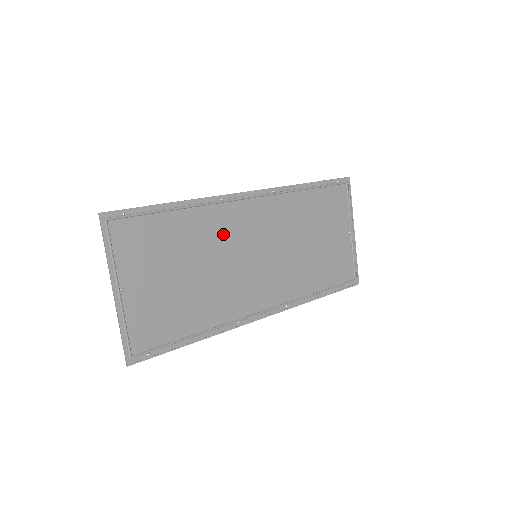
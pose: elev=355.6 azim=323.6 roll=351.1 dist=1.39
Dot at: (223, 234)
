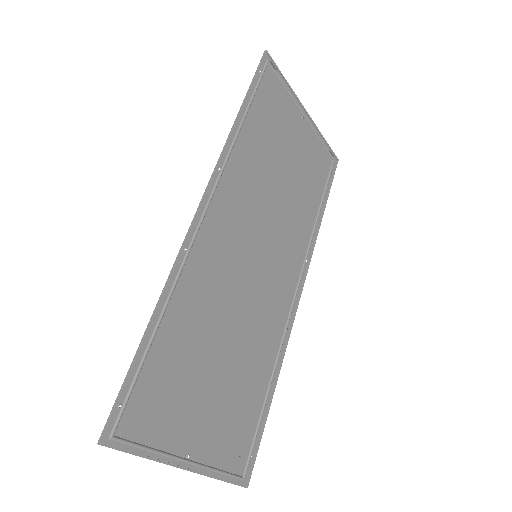
Dot at: (216, 279)
